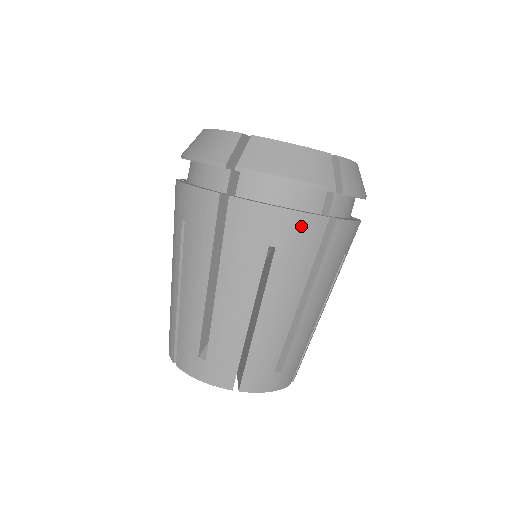
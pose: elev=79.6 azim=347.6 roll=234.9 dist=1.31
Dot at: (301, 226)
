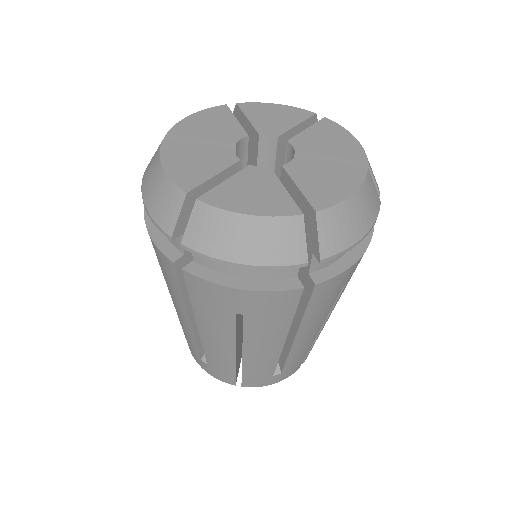
Dot at: occluded
